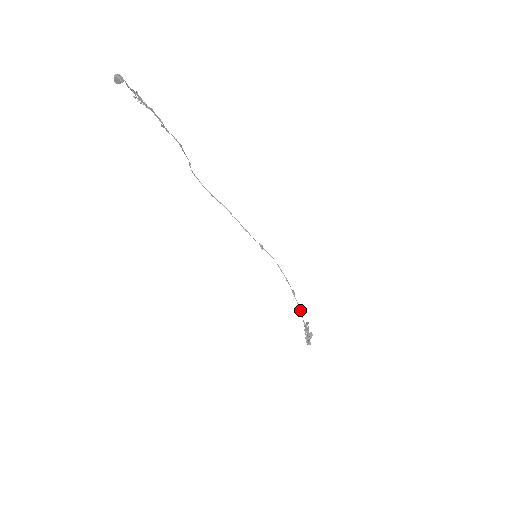
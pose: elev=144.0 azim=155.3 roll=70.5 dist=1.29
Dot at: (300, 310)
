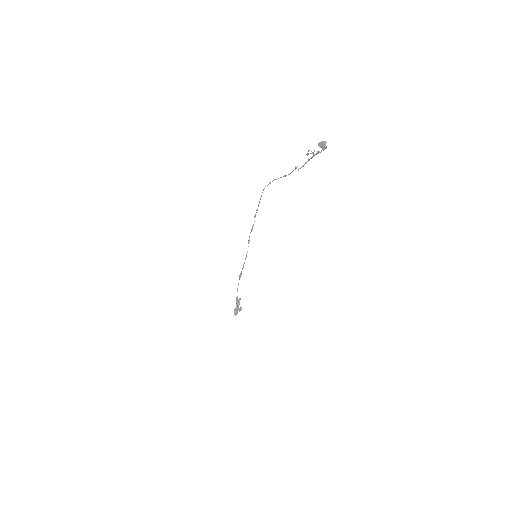
Dot at: occluded
